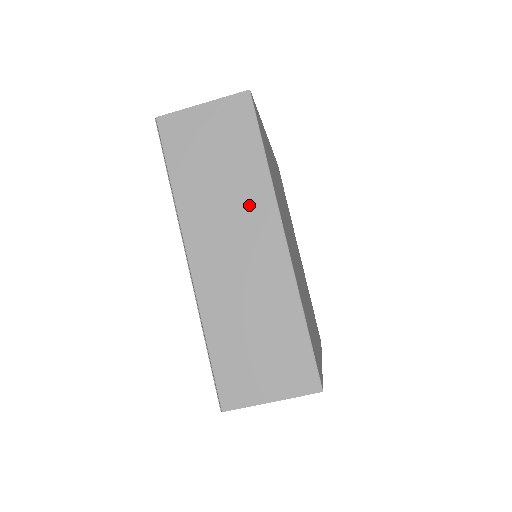
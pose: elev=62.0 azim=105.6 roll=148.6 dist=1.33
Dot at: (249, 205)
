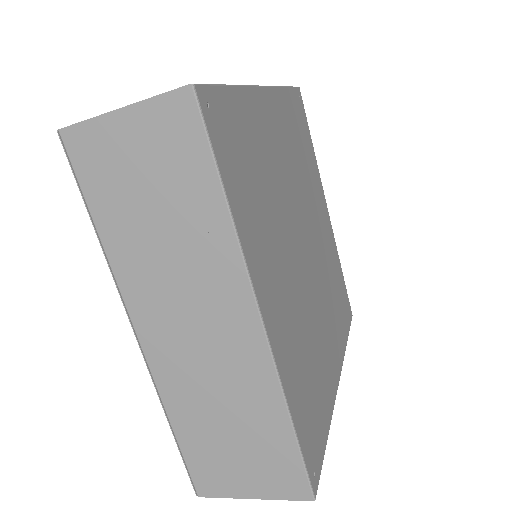
Dot at: (208, 272)
